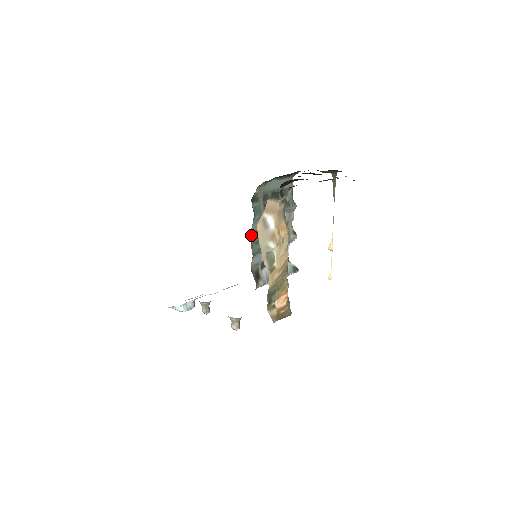
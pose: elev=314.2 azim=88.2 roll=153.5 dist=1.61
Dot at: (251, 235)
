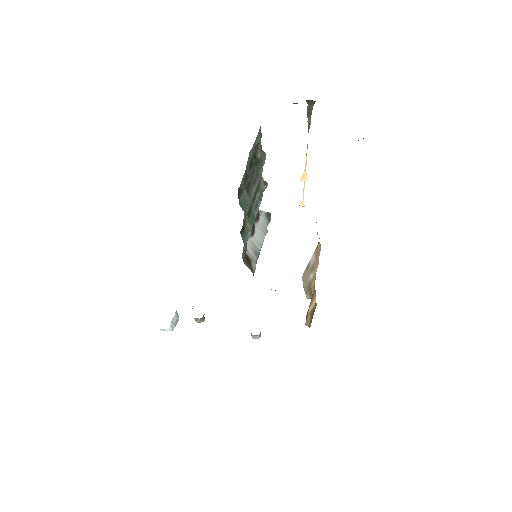
Dot at: (240, 233)
